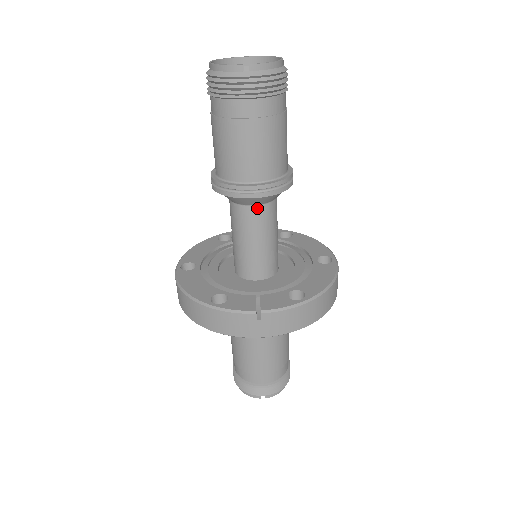
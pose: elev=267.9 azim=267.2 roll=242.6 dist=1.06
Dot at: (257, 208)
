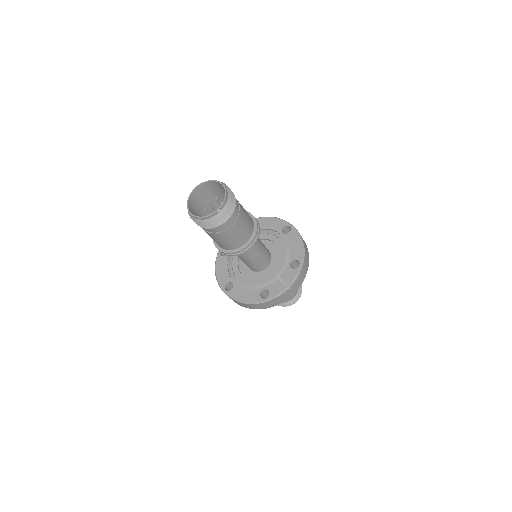
Dot at: occluded
